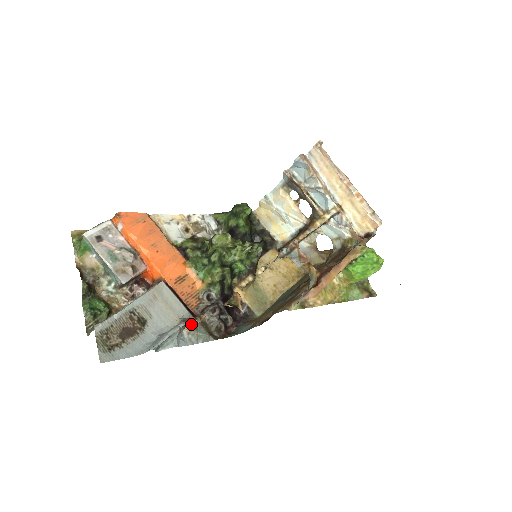
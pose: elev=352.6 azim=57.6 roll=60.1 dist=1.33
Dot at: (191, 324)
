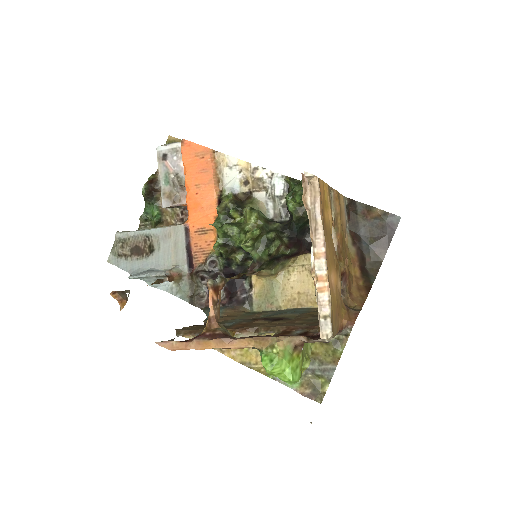
Dot at: (169, 278)
